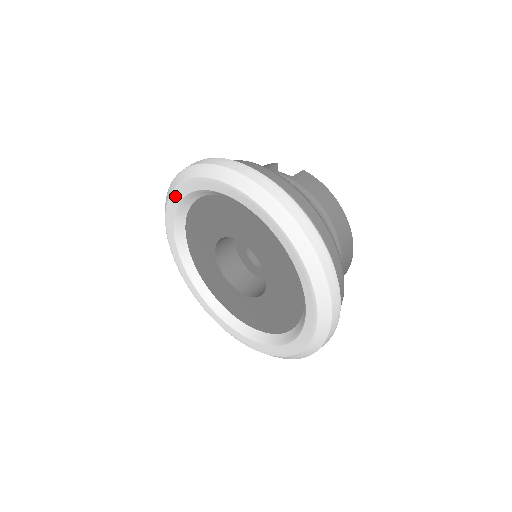
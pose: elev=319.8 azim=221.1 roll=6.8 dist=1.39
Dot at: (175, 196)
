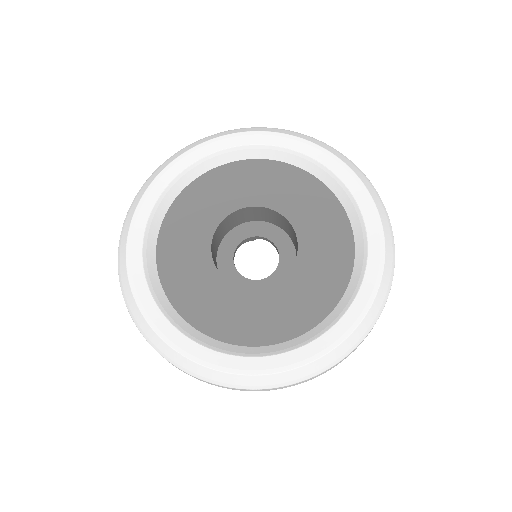
Dot at: (203, 149)
